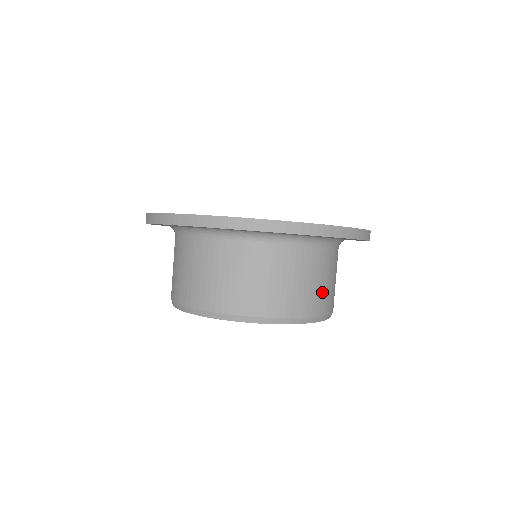
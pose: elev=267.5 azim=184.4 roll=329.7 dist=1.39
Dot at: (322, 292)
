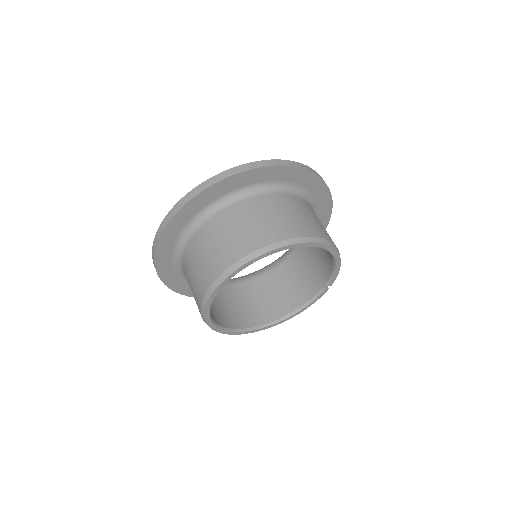
Dot at: (316, 224)
